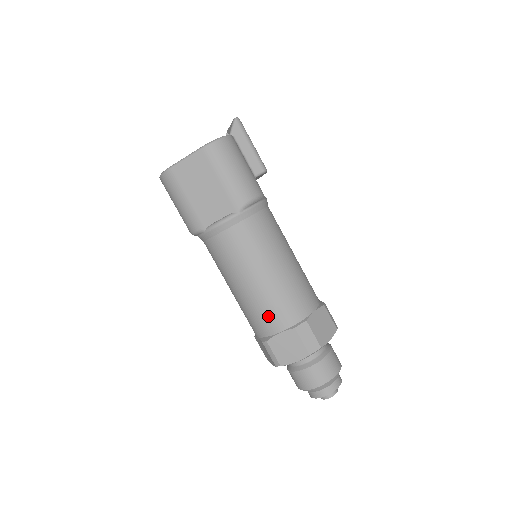
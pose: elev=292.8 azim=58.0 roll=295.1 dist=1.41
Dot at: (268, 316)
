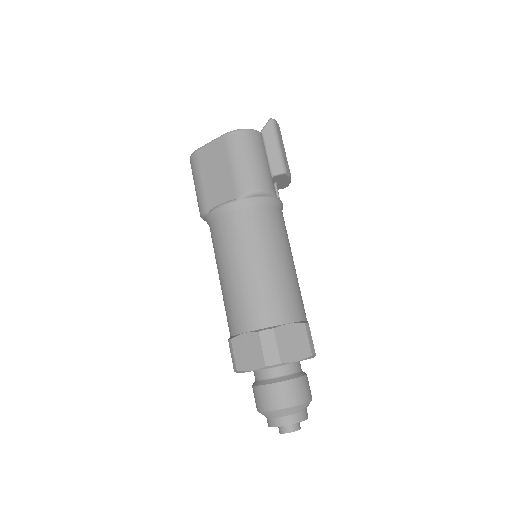
Dot at: (238, 312)
